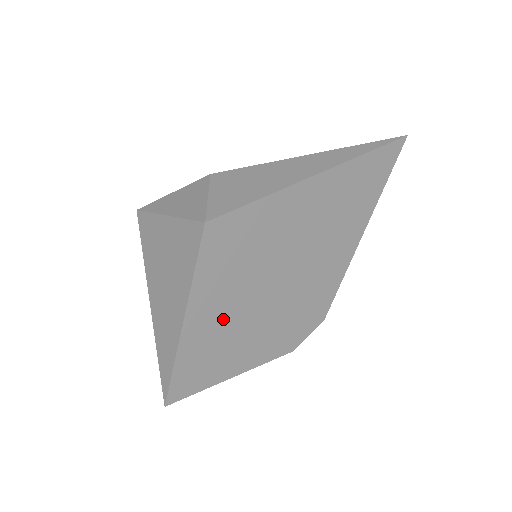
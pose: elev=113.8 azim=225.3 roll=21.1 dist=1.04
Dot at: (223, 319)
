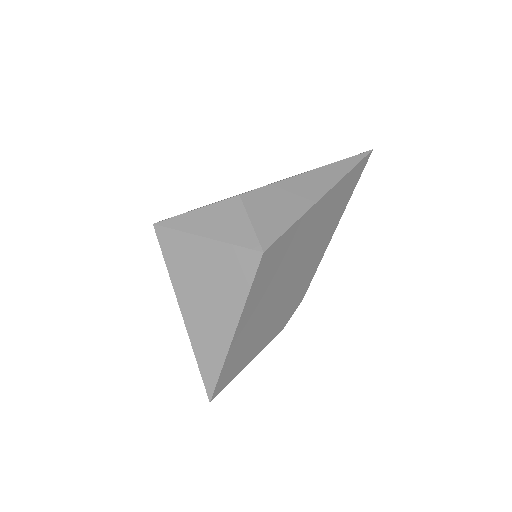
Dot at: (255, 322)
